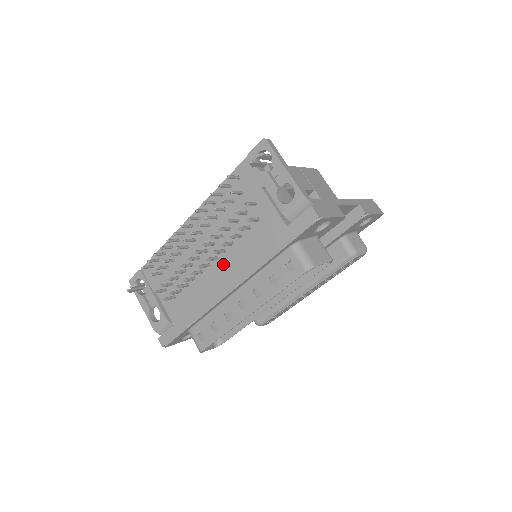
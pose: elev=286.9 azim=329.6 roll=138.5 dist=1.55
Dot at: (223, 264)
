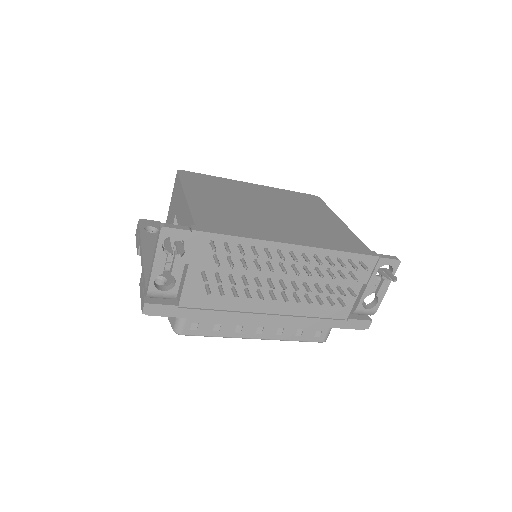
Dot at: (283, 301)
